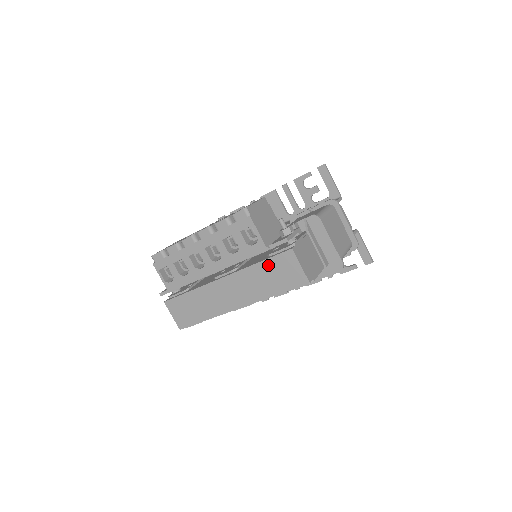
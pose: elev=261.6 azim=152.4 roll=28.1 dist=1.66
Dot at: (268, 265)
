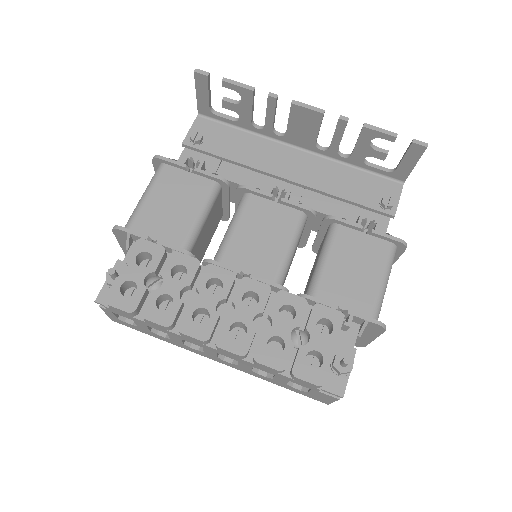
Dot at: occluded
